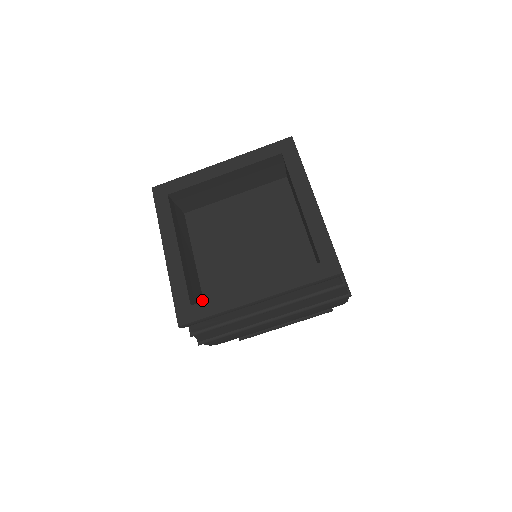
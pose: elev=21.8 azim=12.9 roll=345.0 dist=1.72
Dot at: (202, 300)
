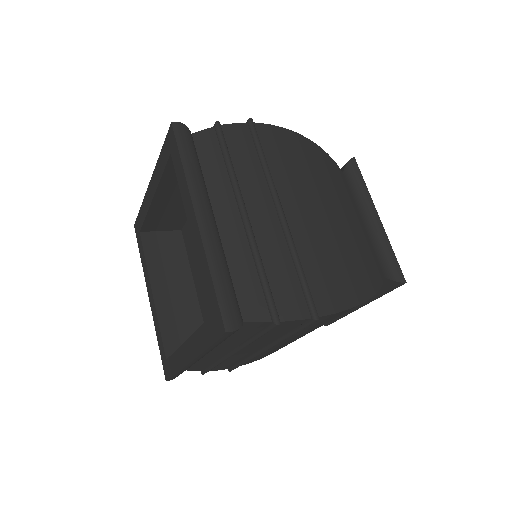
Dot at: occluded
